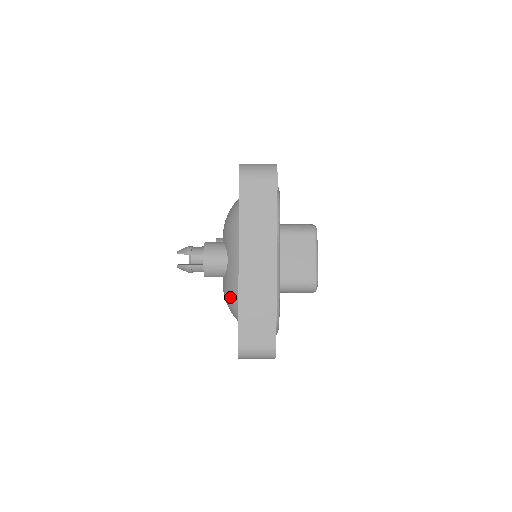
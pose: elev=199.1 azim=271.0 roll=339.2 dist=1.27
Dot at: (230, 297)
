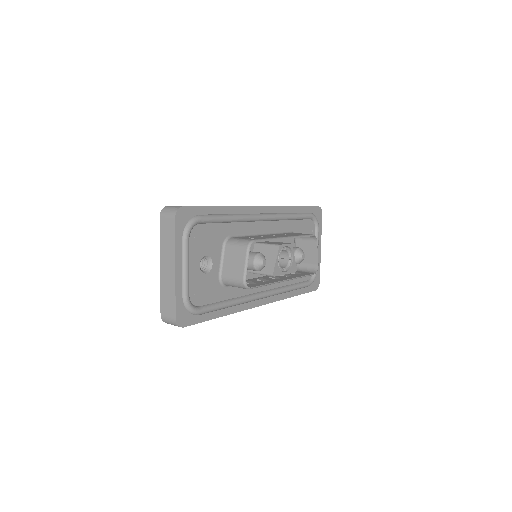
Dot at: occluded
